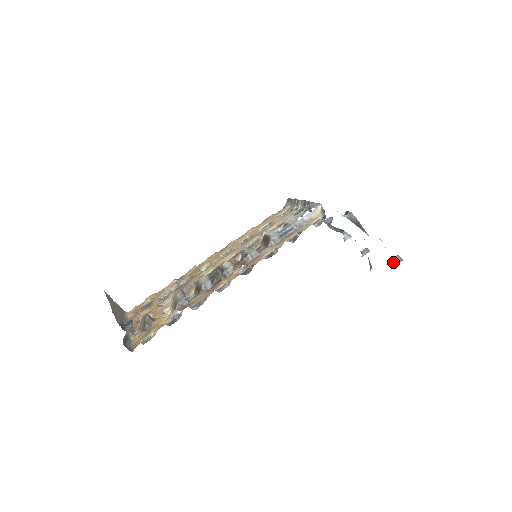
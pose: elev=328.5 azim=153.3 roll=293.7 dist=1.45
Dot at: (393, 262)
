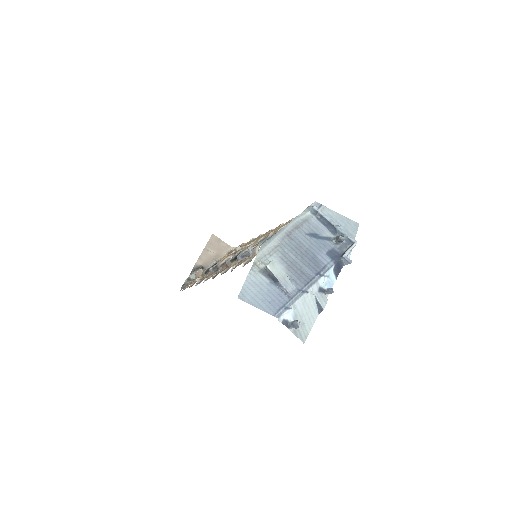
Dot at: (290, 325)
